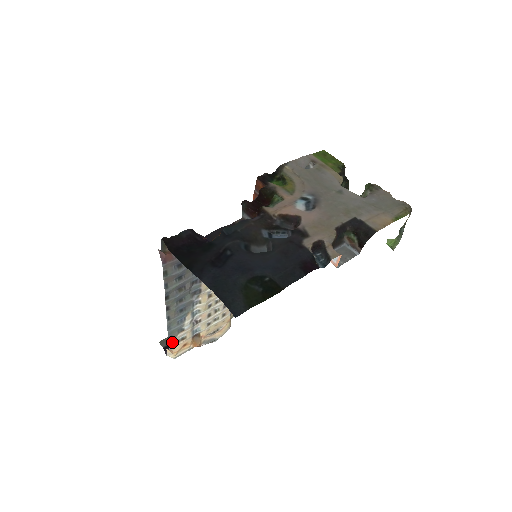
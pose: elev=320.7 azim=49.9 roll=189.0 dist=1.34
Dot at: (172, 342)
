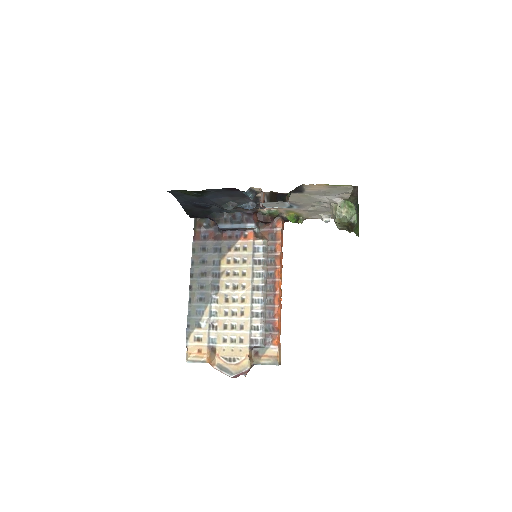
Dot at: (189, 335)
